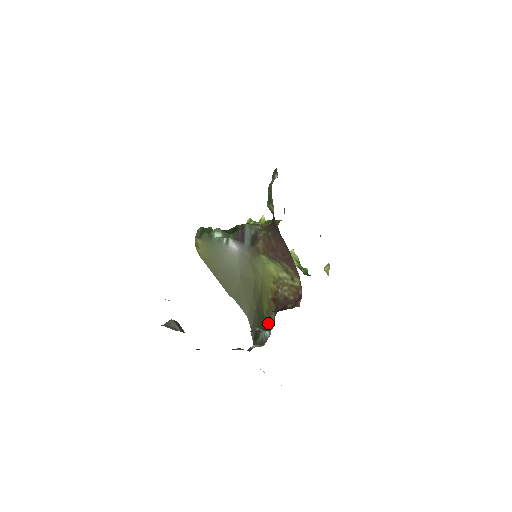
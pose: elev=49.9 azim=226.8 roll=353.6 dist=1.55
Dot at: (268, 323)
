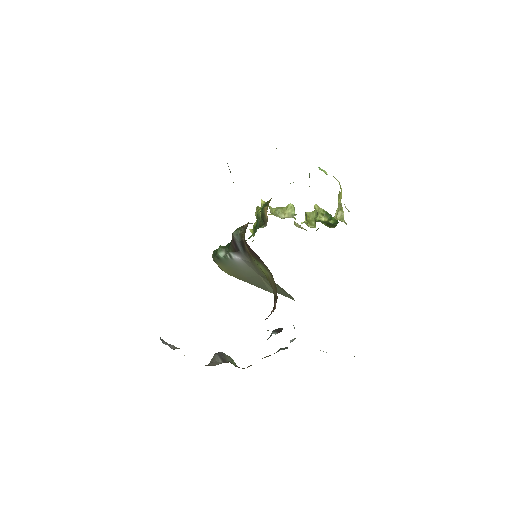
Dot at: occluded
